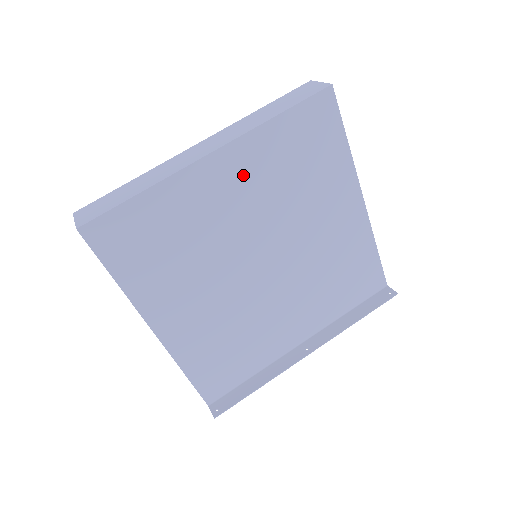
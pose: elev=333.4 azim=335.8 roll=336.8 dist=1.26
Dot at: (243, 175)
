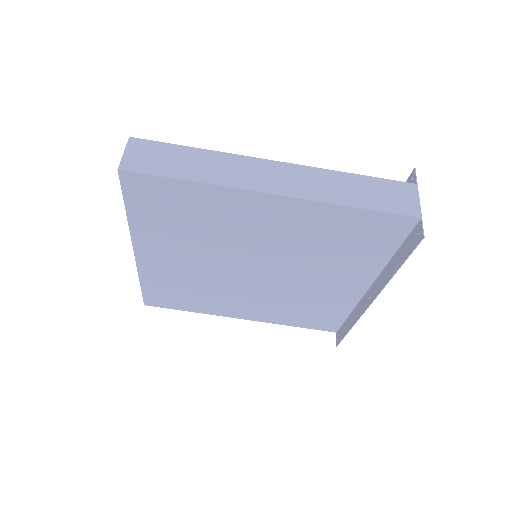
Dot at: (164, 248)
